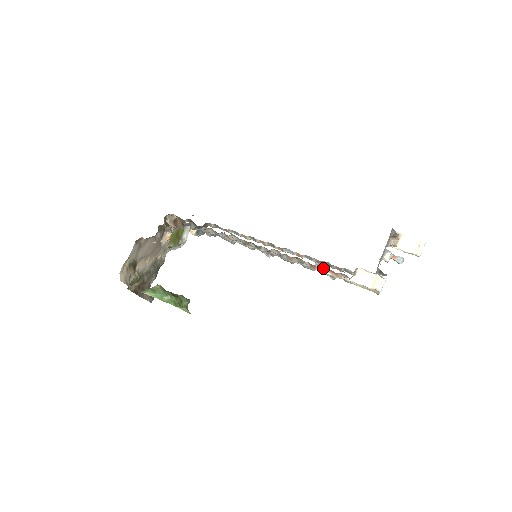
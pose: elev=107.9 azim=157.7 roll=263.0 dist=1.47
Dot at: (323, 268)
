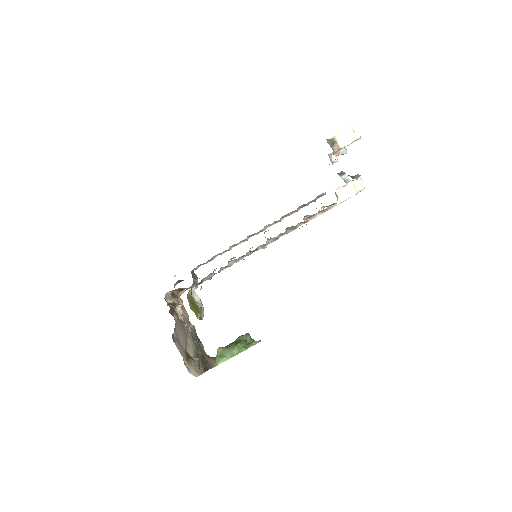
Dot at: (313, 216)
